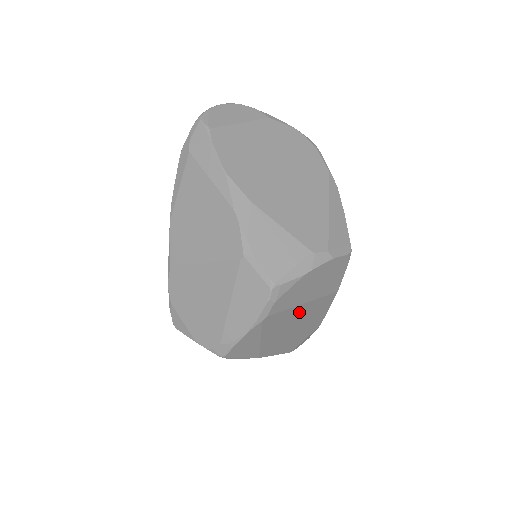
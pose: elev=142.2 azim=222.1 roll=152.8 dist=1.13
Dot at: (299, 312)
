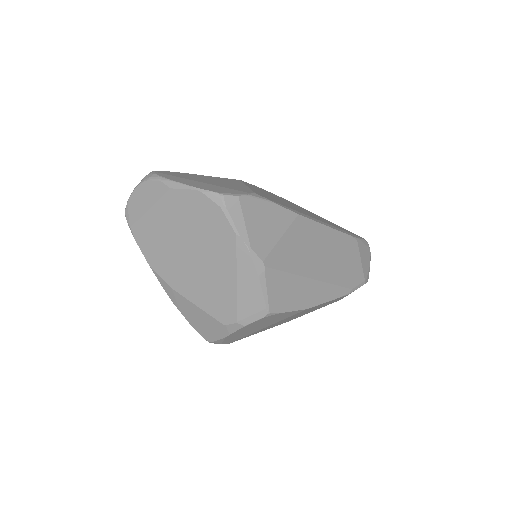
Dot at: (274, 324)
